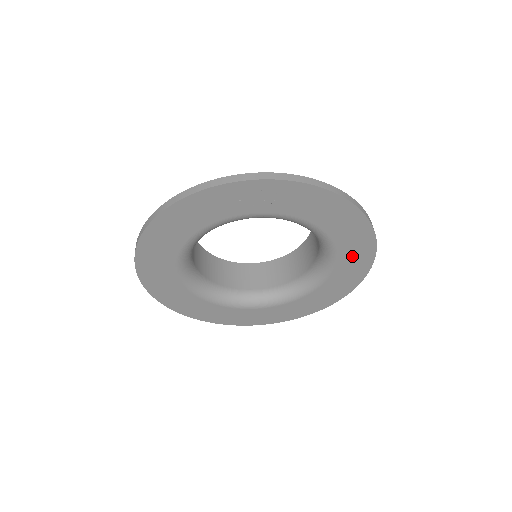
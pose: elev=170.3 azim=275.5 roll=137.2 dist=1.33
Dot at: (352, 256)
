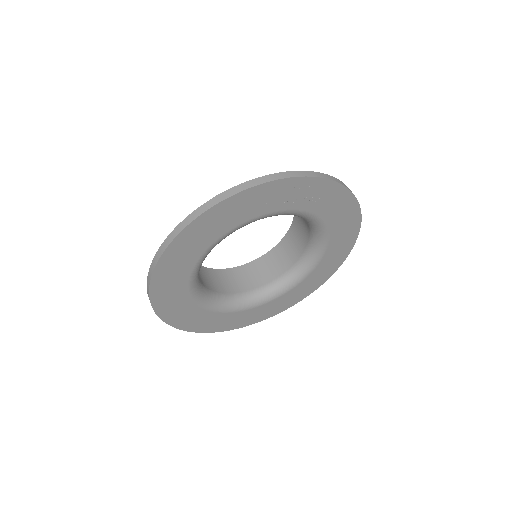
Dot at: (337, 248)
